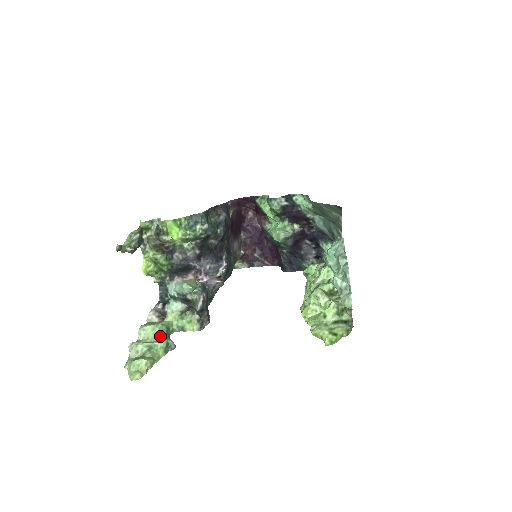
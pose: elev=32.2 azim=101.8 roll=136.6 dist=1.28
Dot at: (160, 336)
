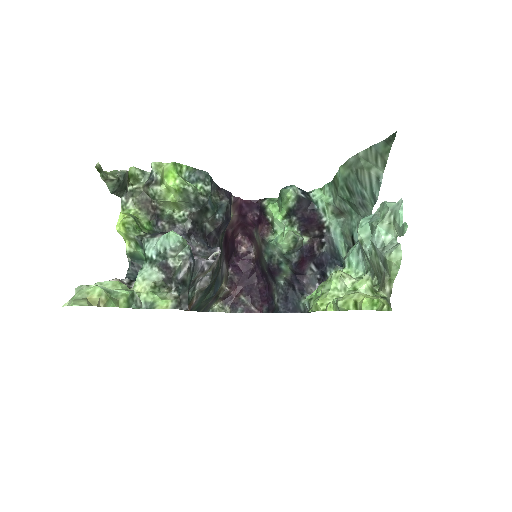
Dot at: occluded
